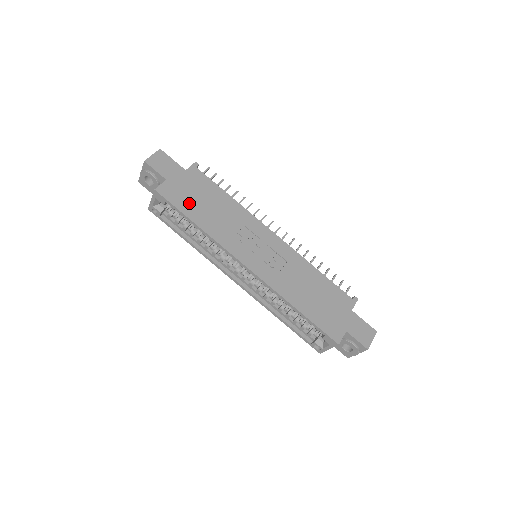
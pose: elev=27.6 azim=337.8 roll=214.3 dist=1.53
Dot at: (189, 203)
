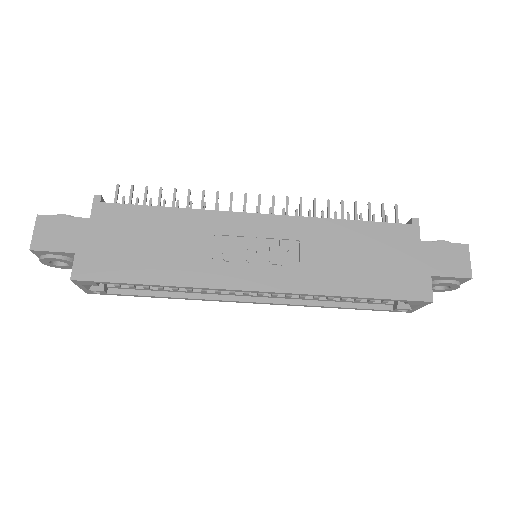
Dot at: (126, 262)
